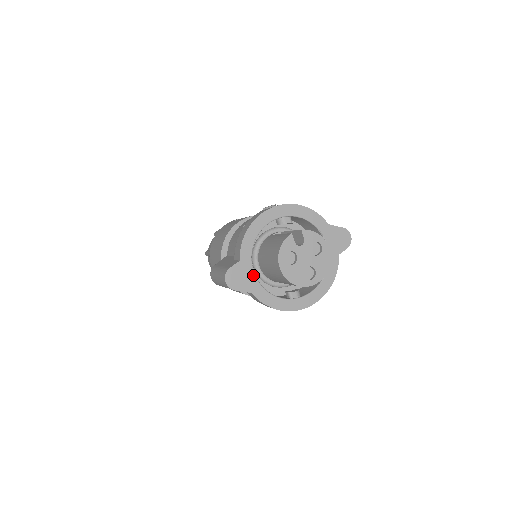
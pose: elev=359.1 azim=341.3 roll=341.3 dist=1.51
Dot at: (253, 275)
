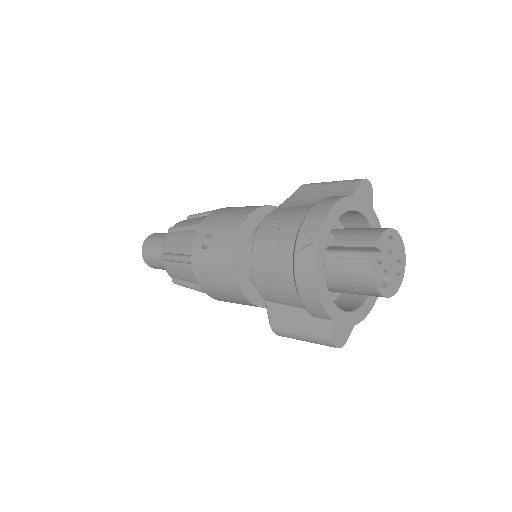
Dot at: (346, 314)
